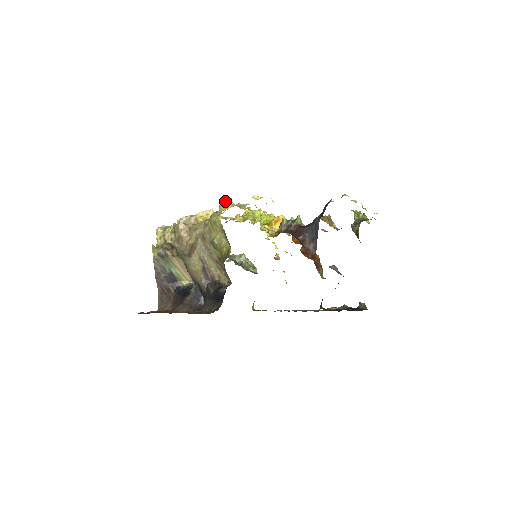
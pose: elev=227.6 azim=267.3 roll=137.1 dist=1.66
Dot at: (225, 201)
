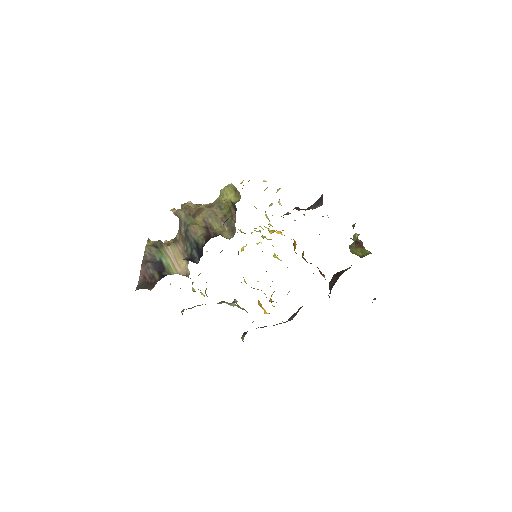
Dot at: occluded
